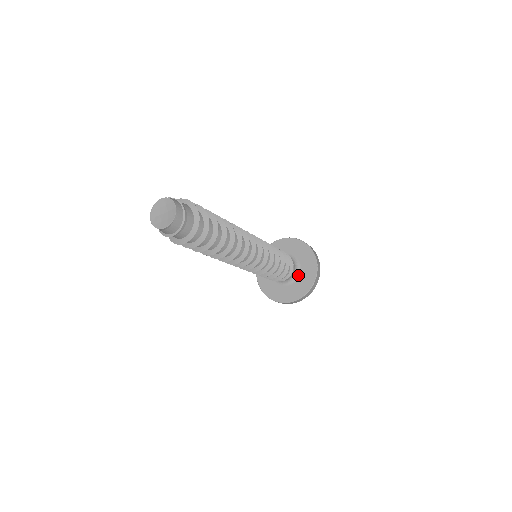
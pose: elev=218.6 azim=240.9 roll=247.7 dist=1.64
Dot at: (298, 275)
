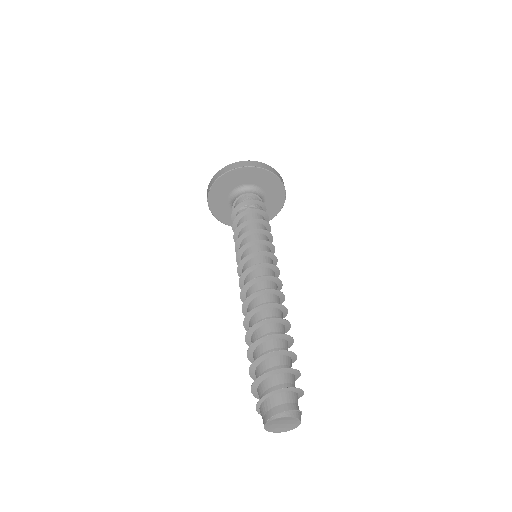
Dot at: occluded
